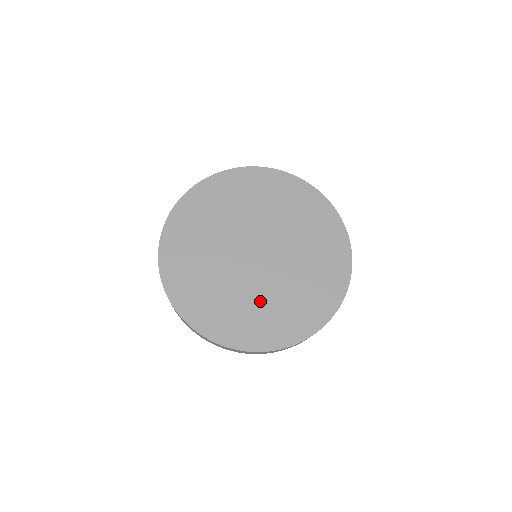
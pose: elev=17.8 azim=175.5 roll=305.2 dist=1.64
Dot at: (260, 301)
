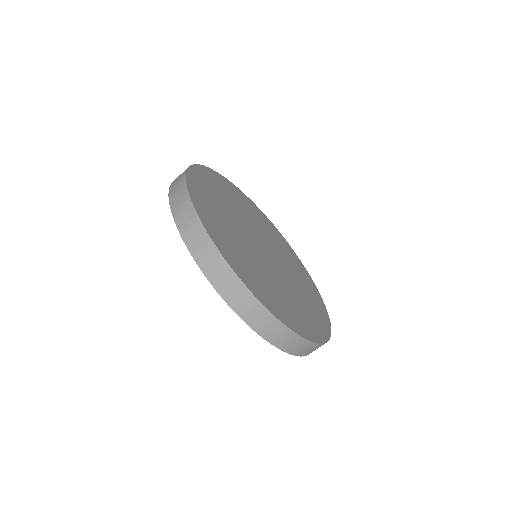
Dot at: (240, 243)
